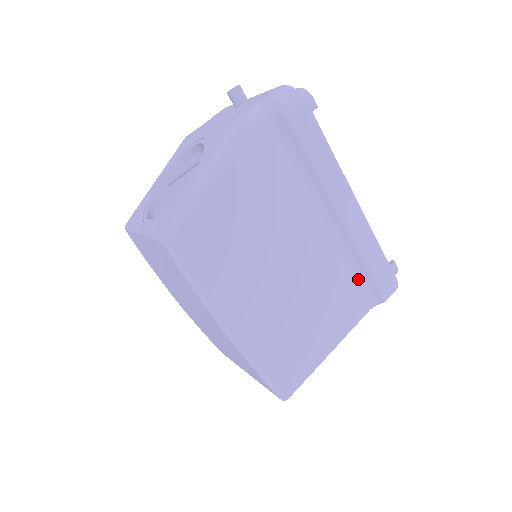
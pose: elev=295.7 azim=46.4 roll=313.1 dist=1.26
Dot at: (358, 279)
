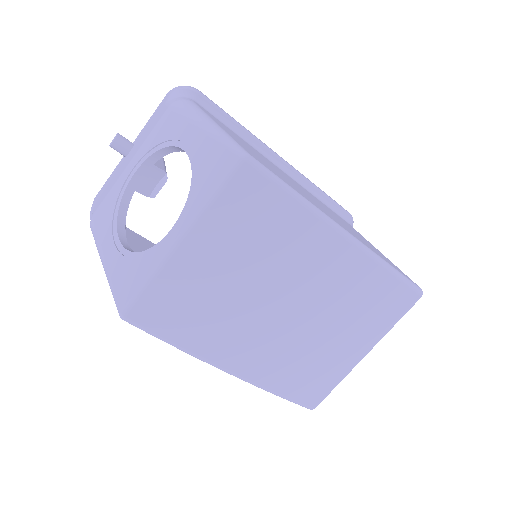
Dot at: (331, 209)
